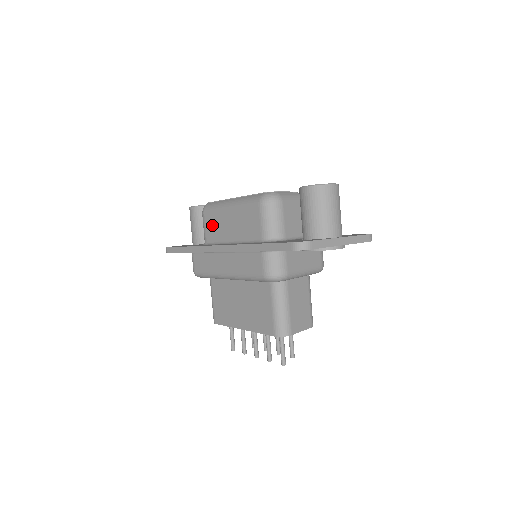
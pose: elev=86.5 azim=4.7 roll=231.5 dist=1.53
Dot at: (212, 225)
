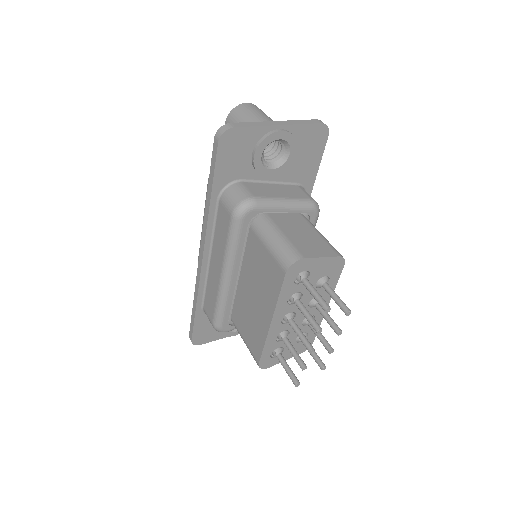
Dot at: occluded
